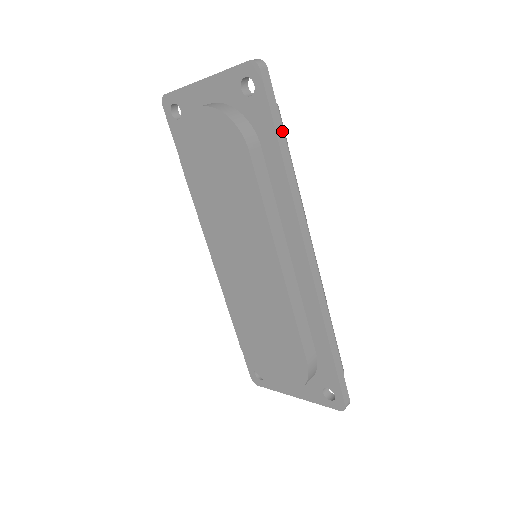
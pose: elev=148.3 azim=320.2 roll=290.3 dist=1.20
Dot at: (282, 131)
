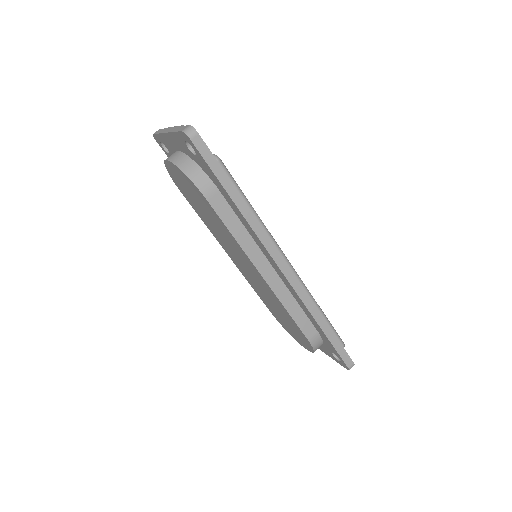
Dot at: (228, 180)
